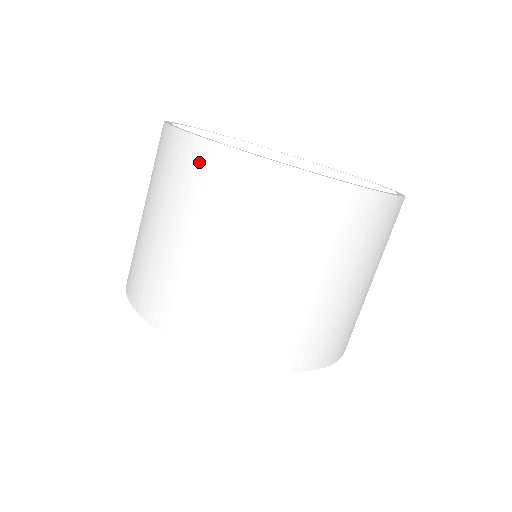
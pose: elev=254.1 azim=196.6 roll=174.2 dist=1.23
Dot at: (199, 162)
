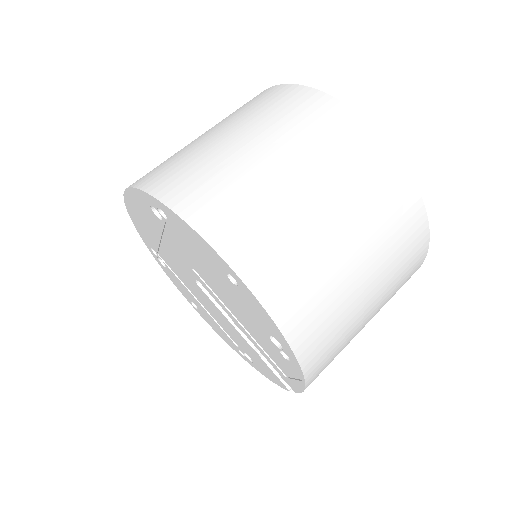
Dot at: (294, 98)
